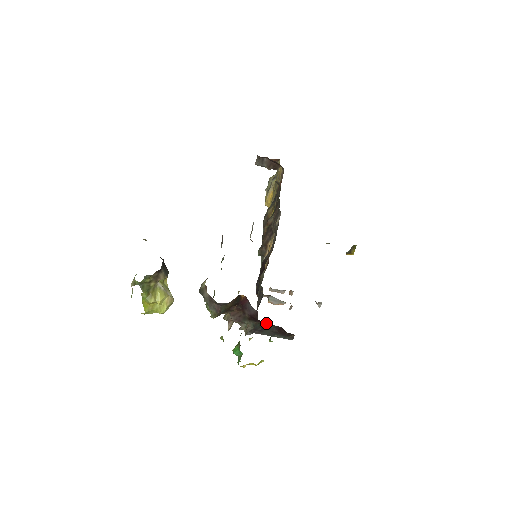
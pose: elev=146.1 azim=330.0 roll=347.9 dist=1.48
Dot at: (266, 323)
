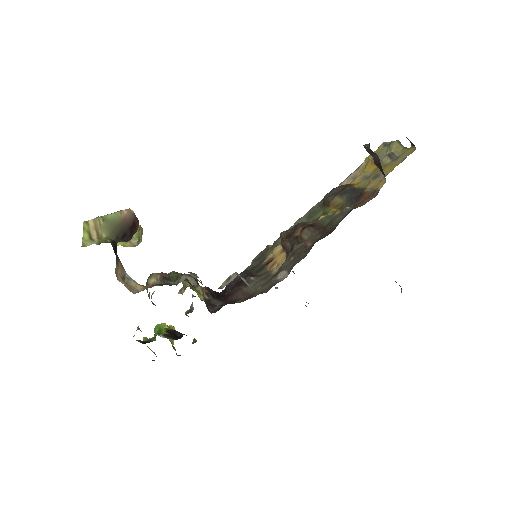
Dot at: occluded
